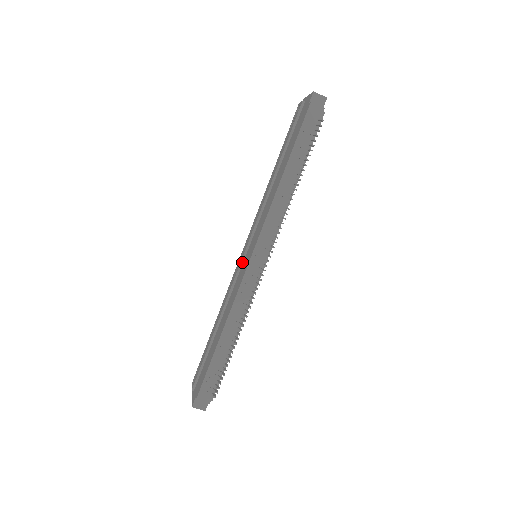
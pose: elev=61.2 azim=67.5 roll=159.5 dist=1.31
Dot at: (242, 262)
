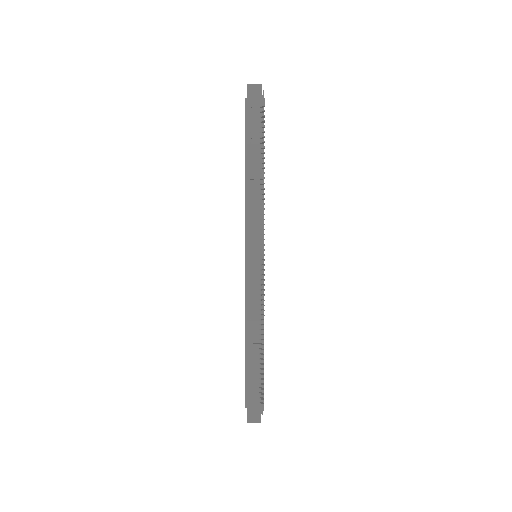
Dot at: (246, 267)
